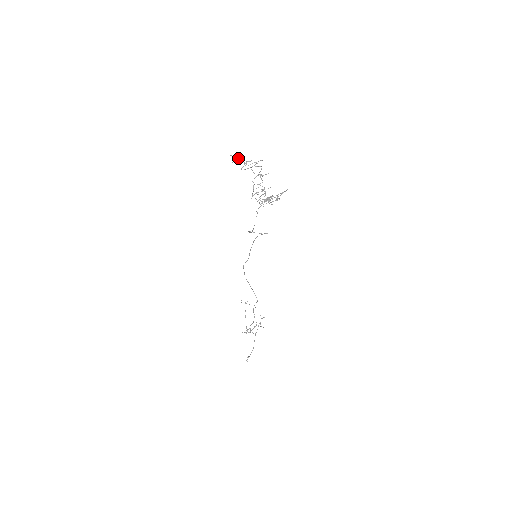
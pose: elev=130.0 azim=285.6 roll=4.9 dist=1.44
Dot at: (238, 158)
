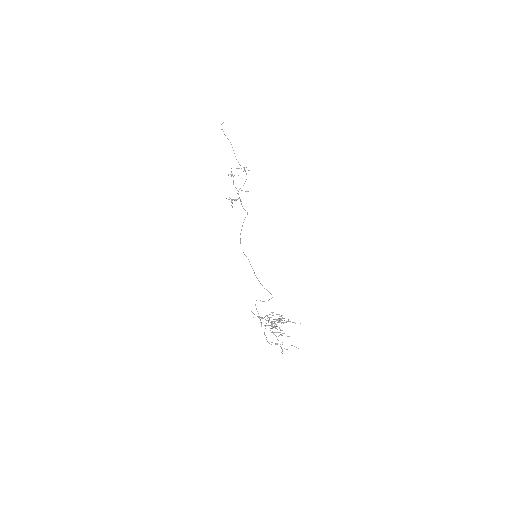
Dot at: occluded
